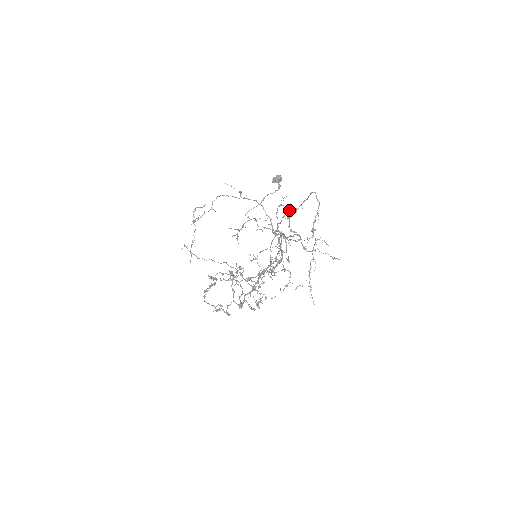
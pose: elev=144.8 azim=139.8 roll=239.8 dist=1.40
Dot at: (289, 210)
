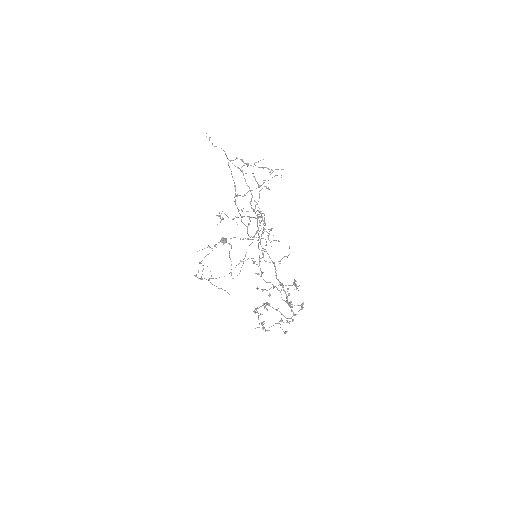
Dot at: (235, 199)
